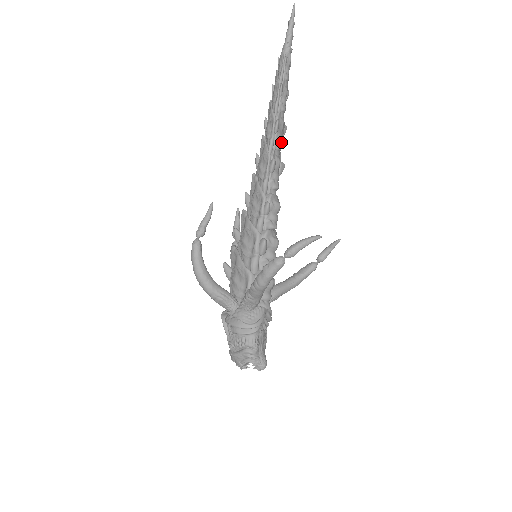
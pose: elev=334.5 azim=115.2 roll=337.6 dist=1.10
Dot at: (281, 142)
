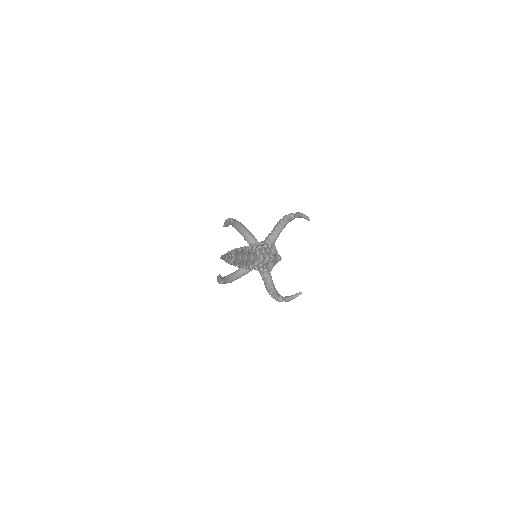
Dot at: (249, 254)
